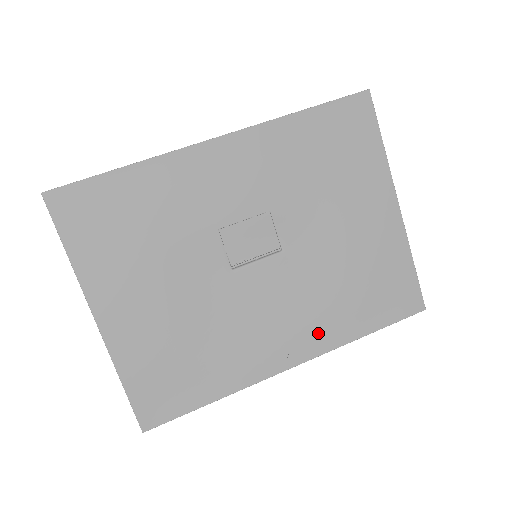
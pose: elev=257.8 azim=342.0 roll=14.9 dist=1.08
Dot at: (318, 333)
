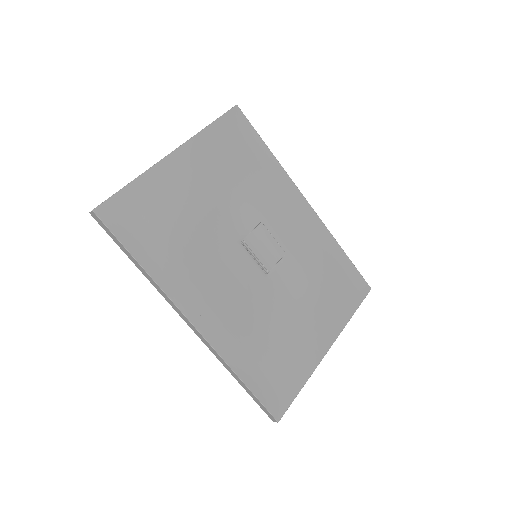
Dot at: (226, 332)
